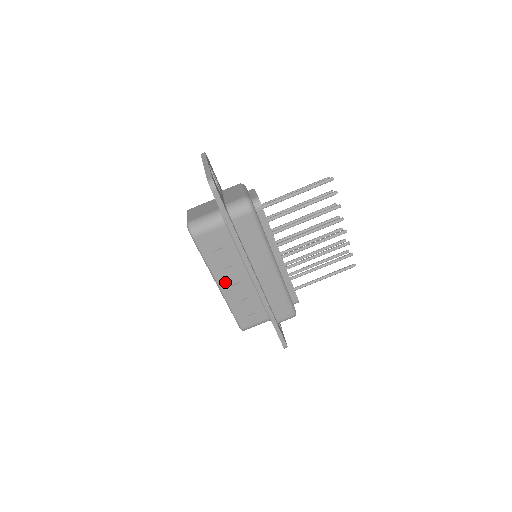
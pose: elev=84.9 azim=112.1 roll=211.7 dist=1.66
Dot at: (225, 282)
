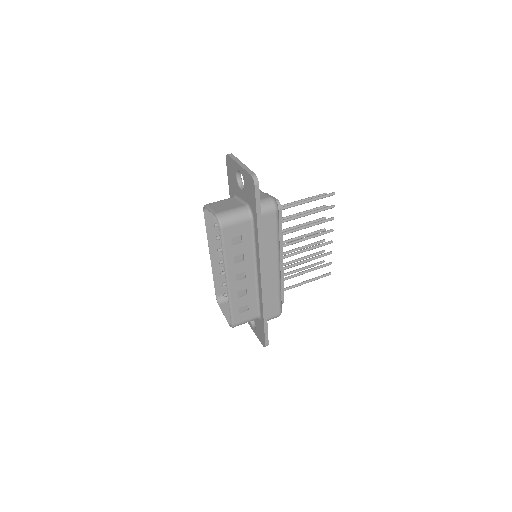
Dot at: (234, 276)
